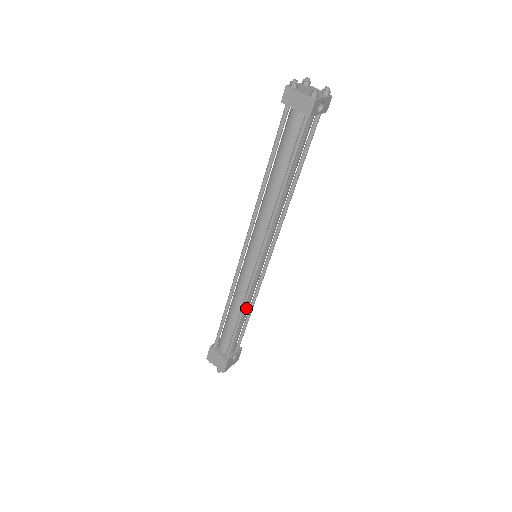
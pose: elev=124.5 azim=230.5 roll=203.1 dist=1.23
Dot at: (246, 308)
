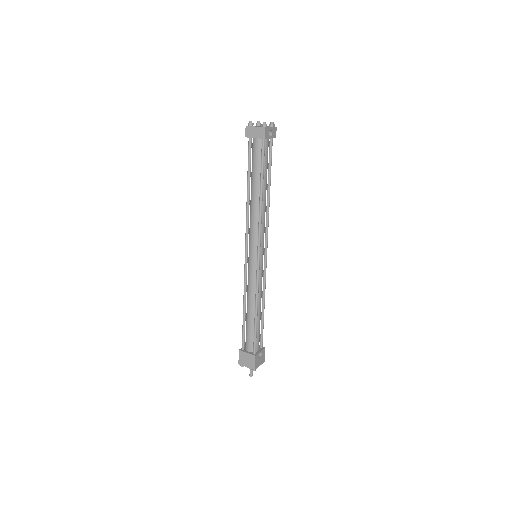
Dot at: (259, 303)
